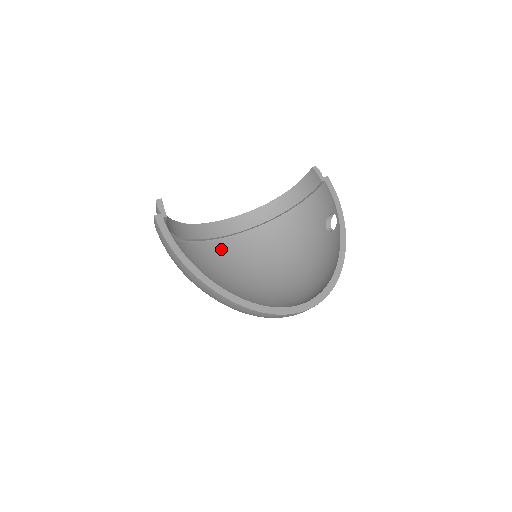
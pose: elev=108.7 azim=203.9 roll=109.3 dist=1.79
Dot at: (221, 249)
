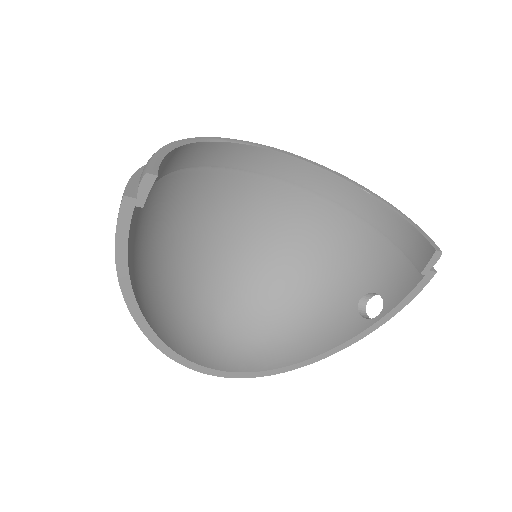
Dot at: (242, 185)
